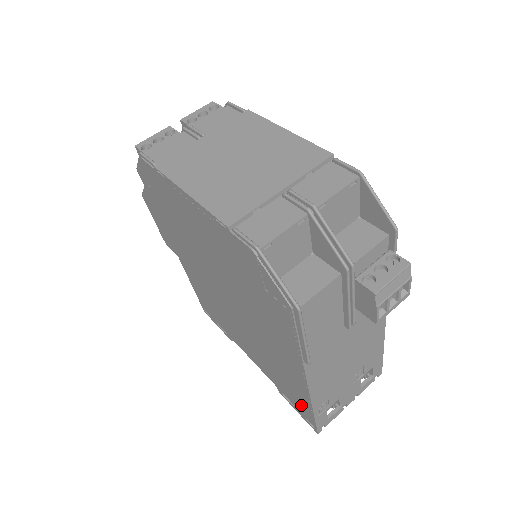
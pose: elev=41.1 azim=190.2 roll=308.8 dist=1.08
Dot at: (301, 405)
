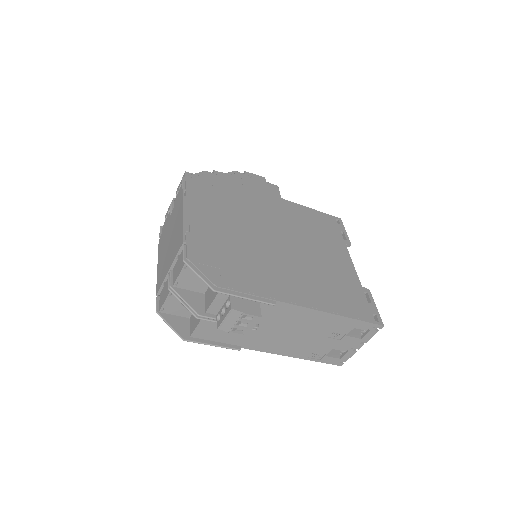
Dot at: occluded
